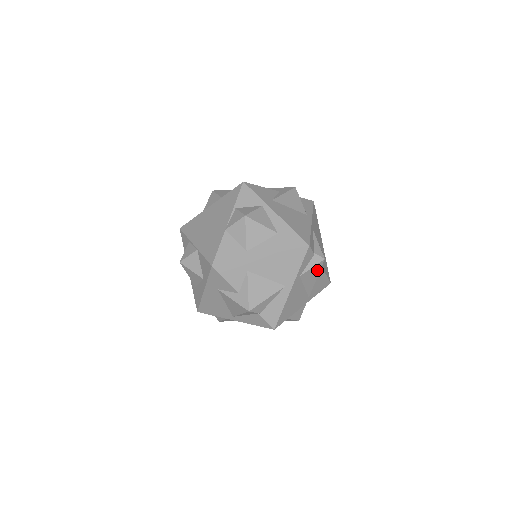
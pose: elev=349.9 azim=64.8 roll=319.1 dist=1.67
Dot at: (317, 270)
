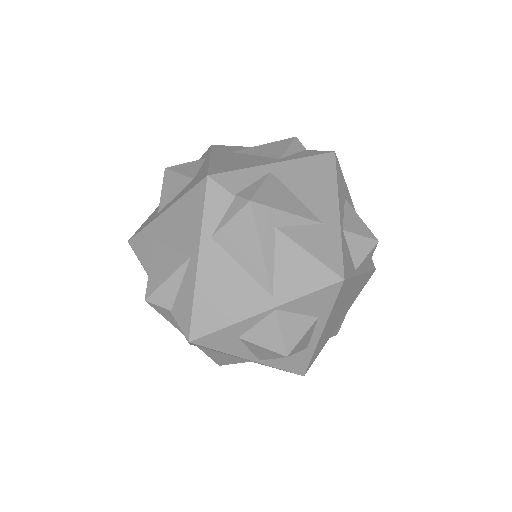
Dot at: (249, 228)
